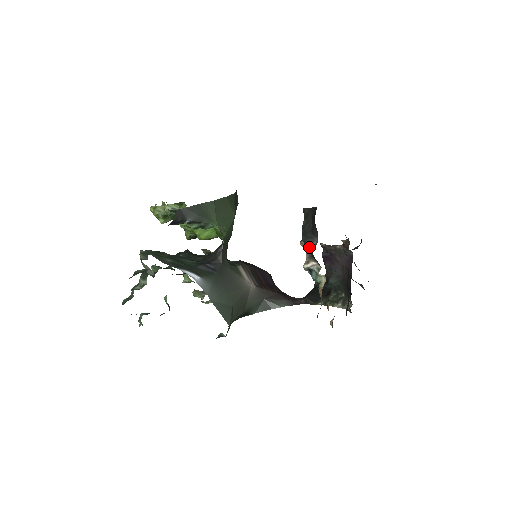
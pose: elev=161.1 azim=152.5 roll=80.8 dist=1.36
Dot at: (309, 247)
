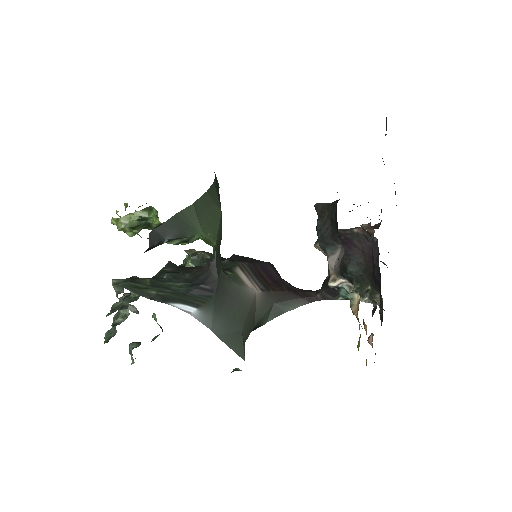
Dot at: (332, 258)
